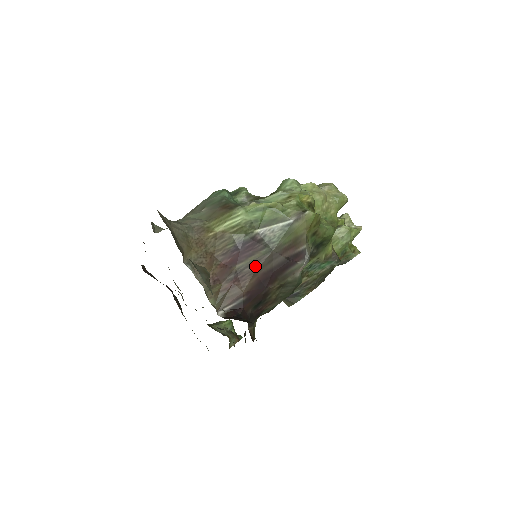
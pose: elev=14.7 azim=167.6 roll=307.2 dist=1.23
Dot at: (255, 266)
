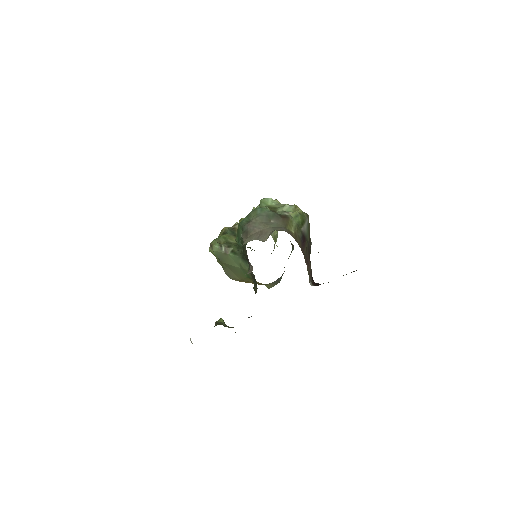
Dot at: (308, 252)
